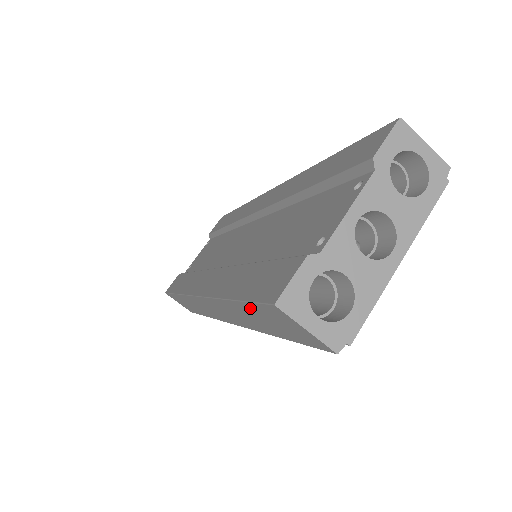
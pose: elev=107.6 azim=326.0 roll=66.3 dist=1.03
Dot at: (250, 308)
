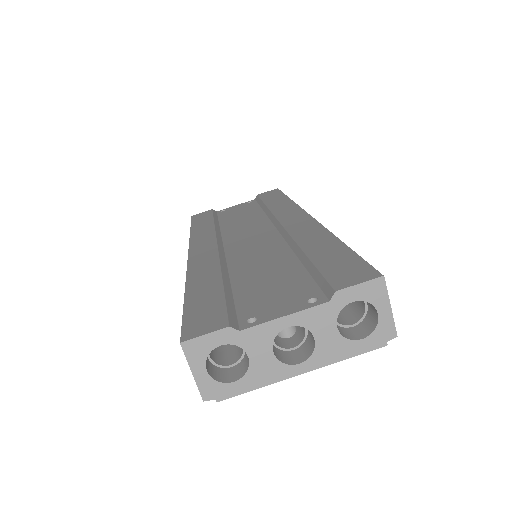
Dot at: occluded
